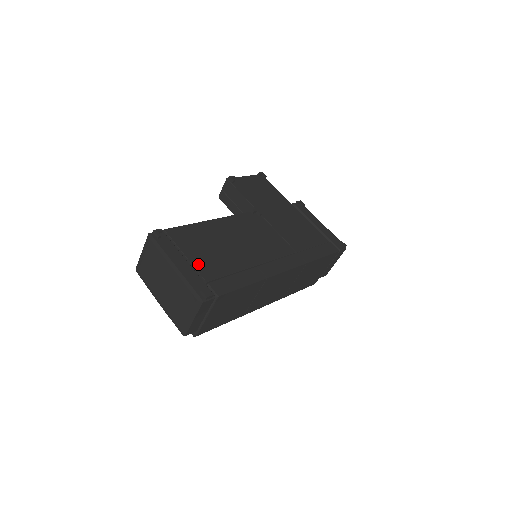
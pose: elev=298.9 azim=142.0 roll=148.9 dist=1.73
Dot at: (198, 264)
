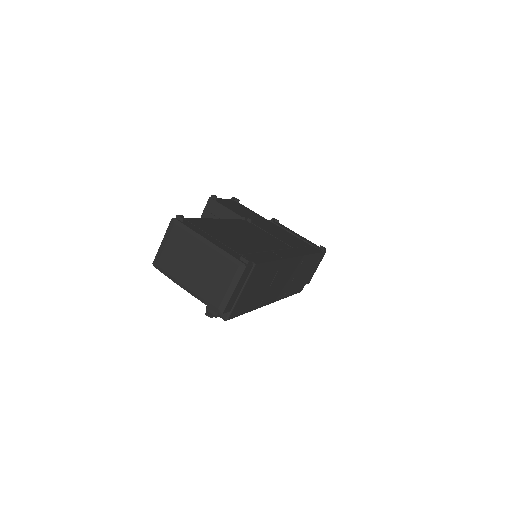
Dot at: (225, 243)
